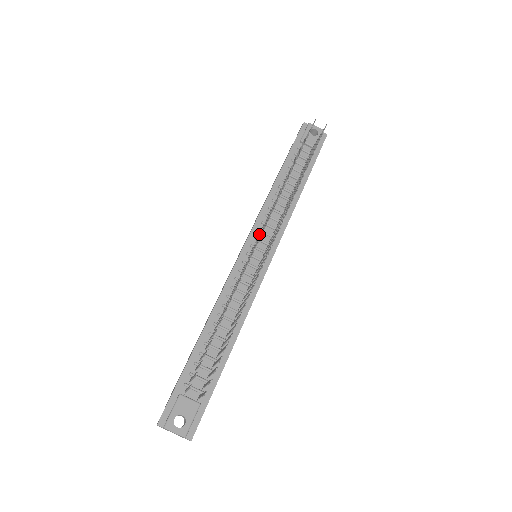
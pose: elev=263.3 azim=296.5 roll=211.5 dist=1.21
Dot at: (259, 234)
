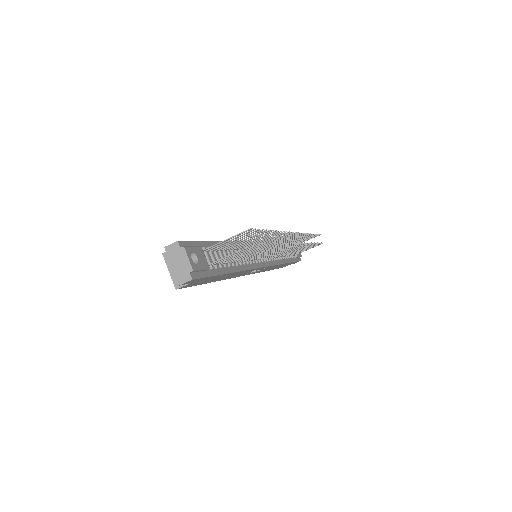
Dot at: occluded
